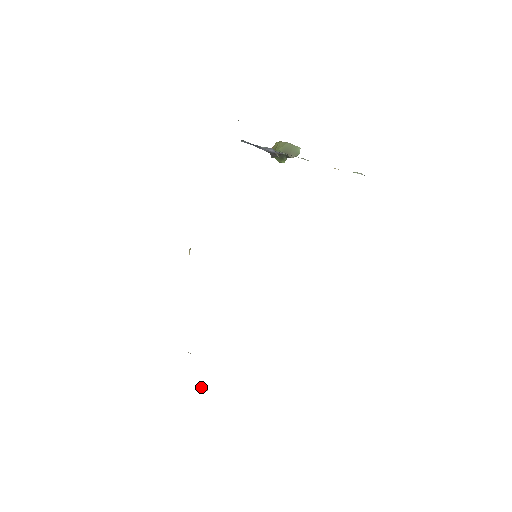
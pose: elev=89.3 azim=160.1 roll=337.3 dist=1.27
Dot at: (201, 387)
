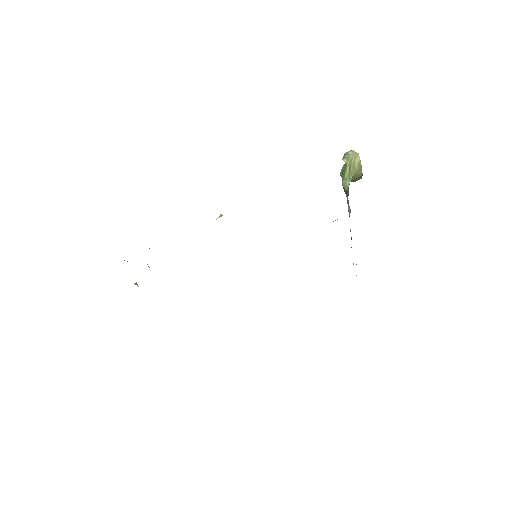
Dot at: (136, 284)
